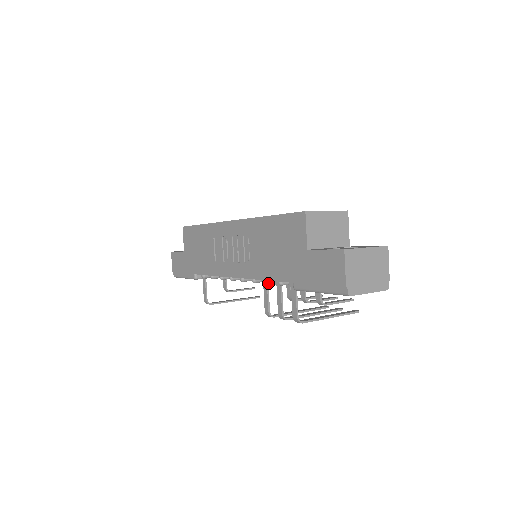
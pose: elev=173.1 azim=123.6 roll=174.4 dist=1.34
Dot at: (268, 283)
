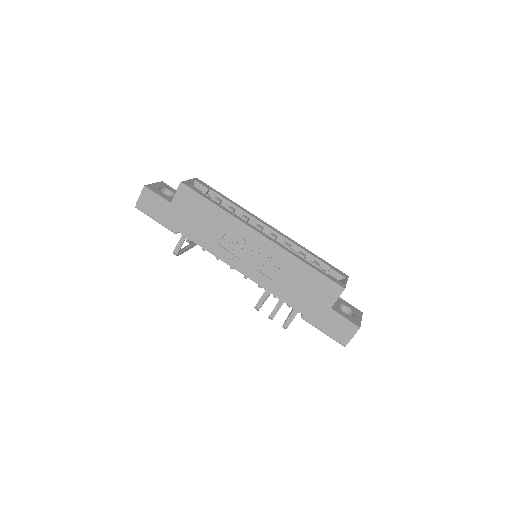
Dot at: occluded
